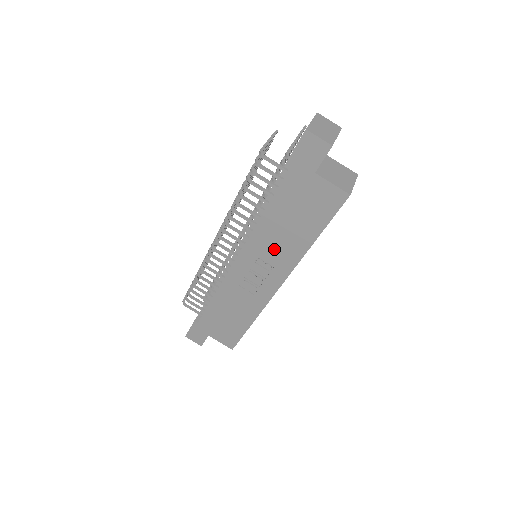
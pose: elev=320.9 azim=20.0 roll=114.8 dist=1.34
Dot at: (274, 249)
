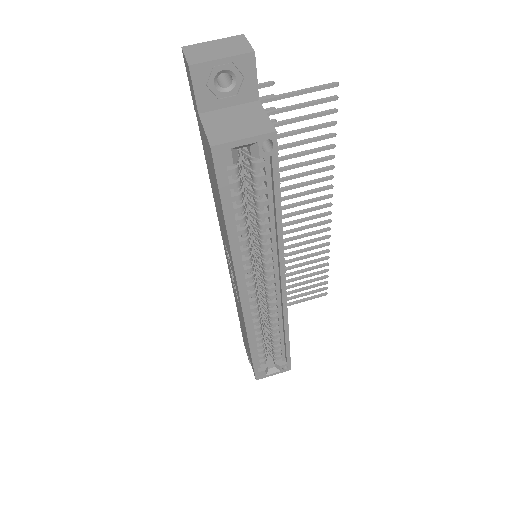
Dot at: (224, 236)
